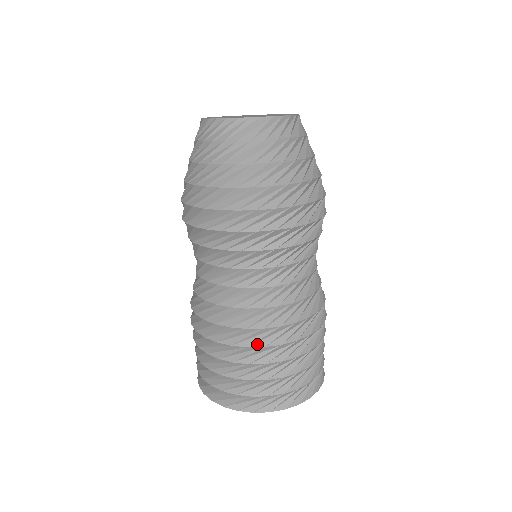
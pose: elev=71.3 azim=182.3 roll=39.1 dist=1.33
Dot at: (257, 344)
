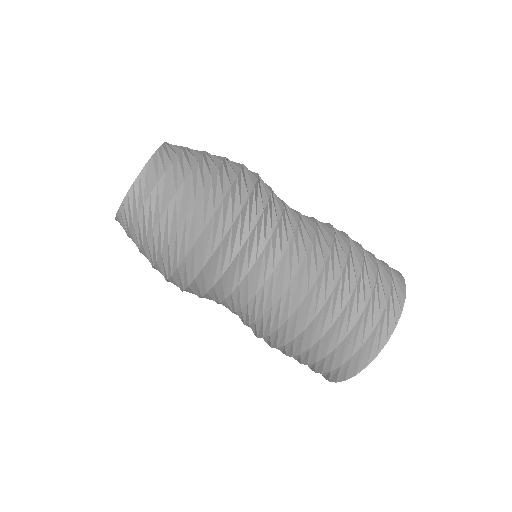
Dot at: (273, 346)
